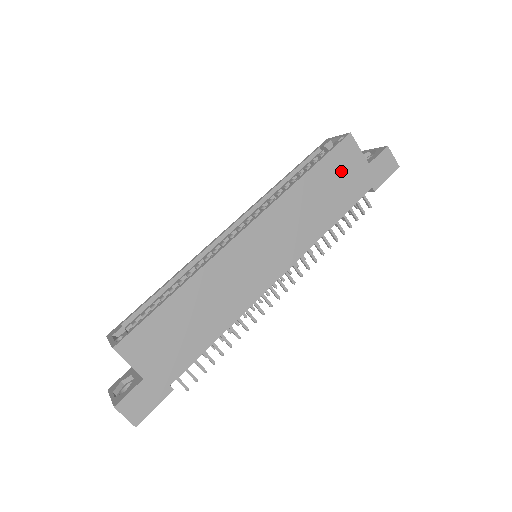
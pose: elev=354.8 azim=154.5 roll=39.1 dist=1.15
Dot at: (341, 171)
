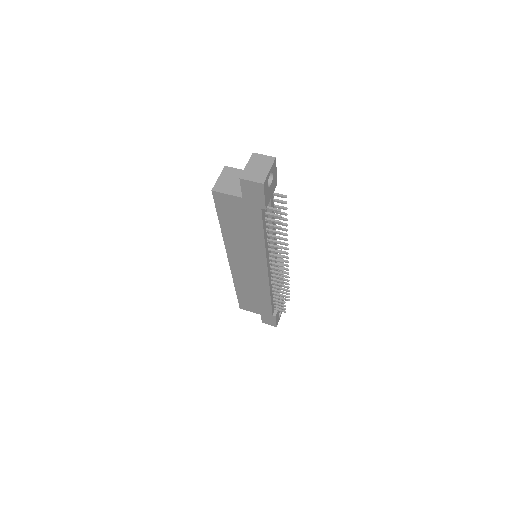
Dot at: (234, 213)
